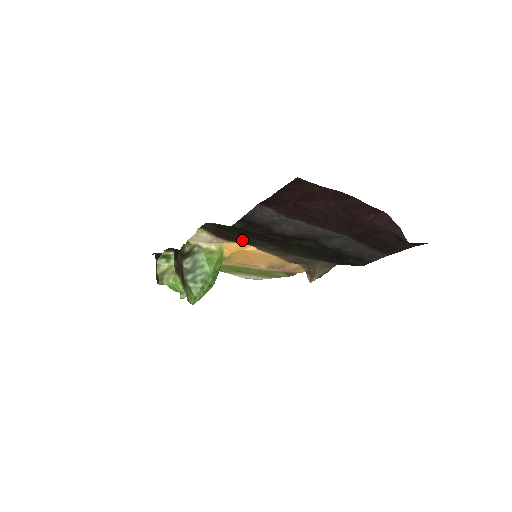
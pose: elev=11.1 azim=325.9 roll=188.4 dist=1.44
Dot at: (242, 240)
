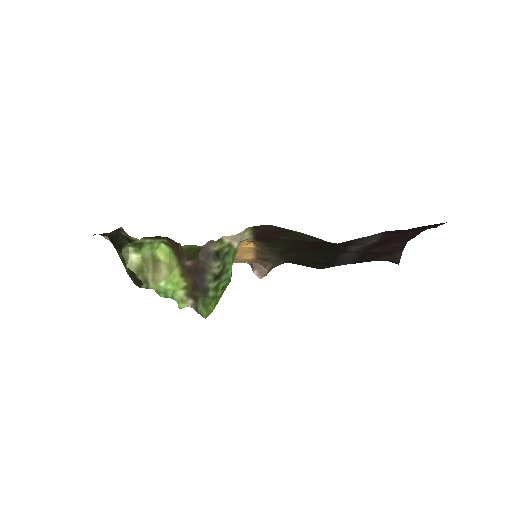
Dot at: (270, 242)
